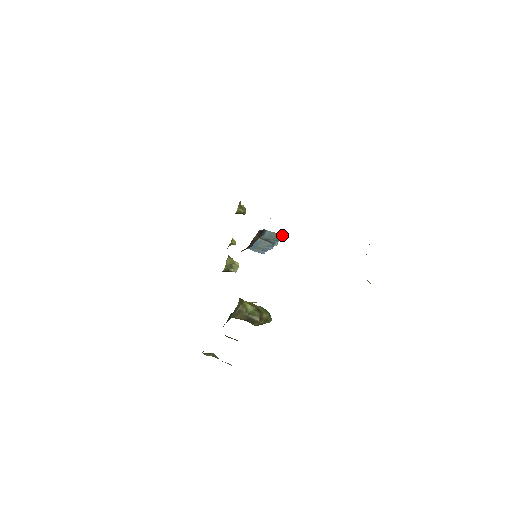
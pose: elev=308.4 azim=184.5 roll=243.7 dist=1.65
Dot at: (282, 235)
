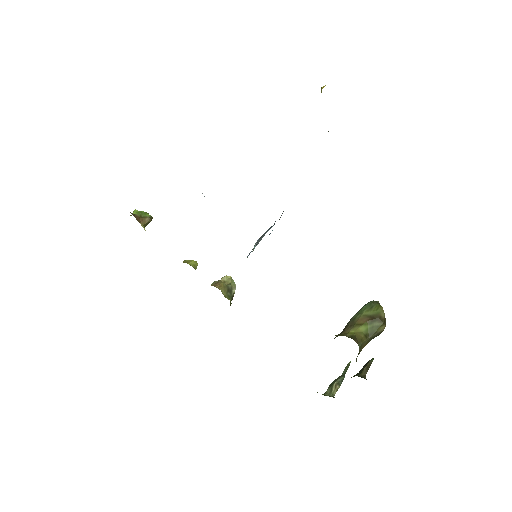
Dot at: occluded
